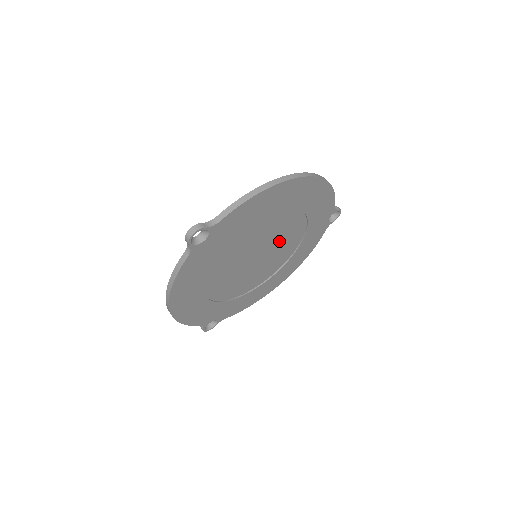
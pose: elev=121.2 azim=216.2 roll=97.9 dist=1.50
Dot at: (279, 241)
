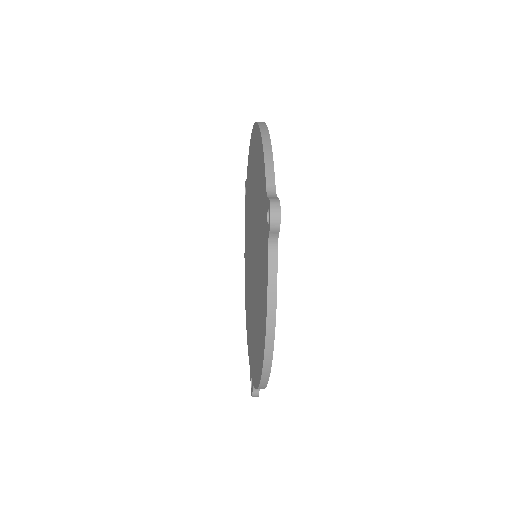
Dot at: occluded
